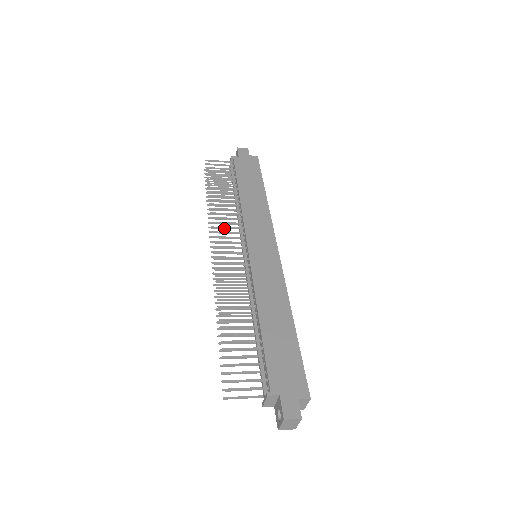
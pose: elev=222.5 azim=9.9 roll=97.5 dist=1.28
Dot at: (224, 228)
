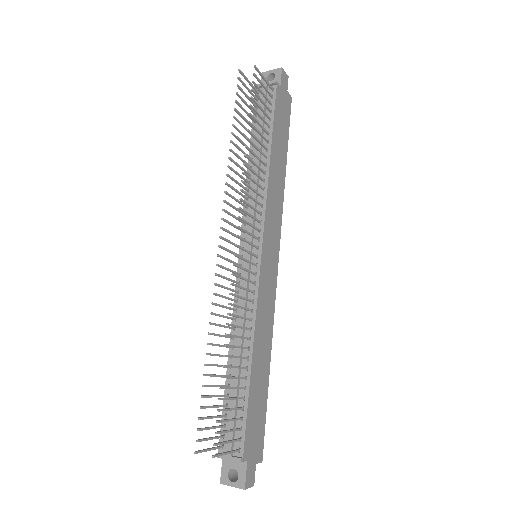
Dot at: (249, 206)
